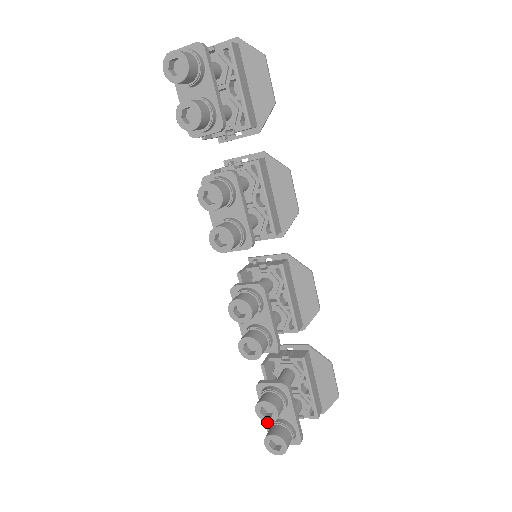
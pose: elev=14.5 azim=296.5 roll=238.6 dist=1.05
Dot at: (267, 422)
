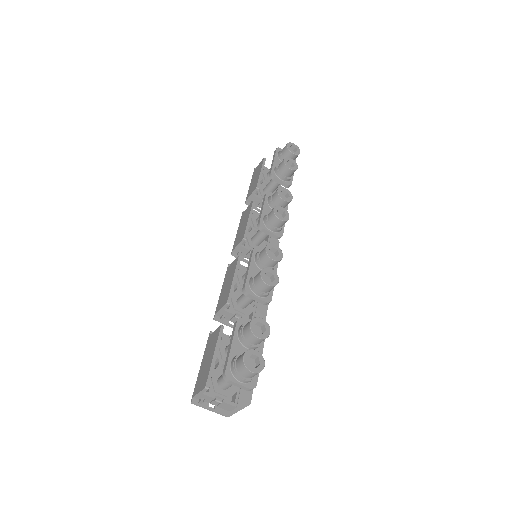
Dot at: (232, 355)
